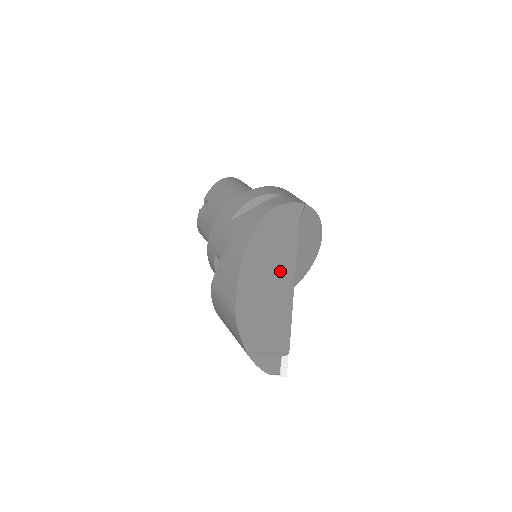
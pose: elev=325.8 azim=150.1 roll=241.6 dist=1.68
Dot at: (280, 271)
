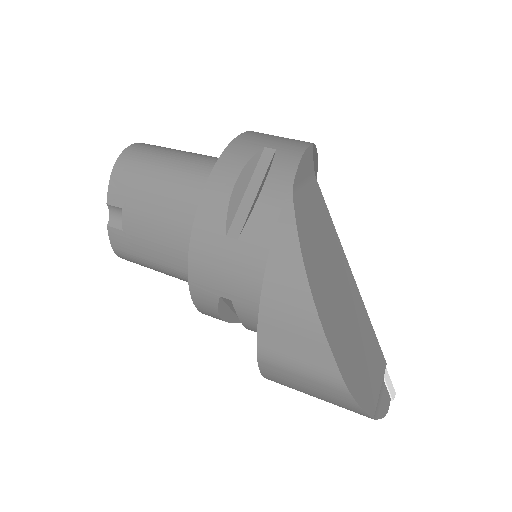
Dot at: (338, 270)
